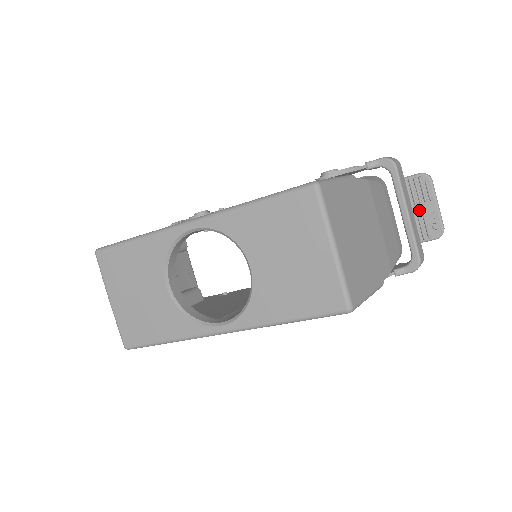
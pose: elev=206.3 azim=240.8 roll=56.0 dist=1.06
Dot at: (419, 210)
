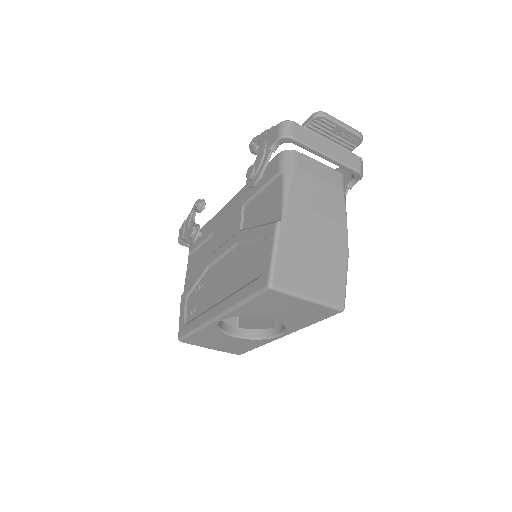
Dot at: (333, 137)
